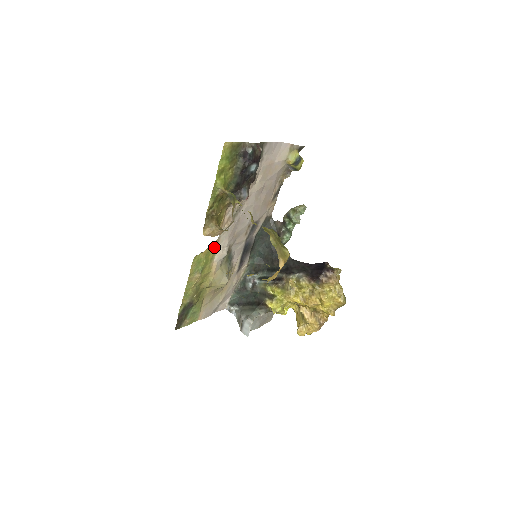
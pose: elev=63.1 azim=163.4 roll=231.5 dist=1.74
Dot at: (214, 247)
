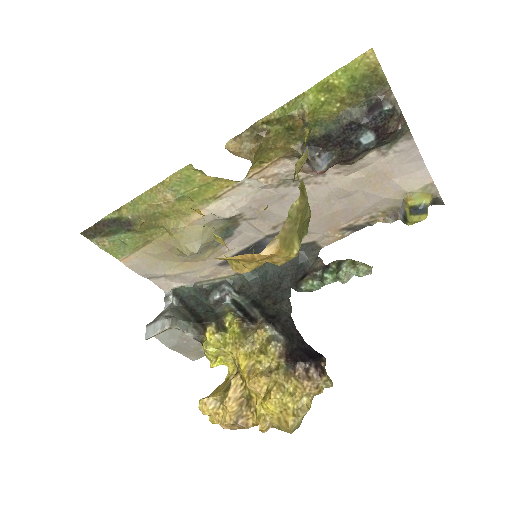
Dot at: (223, 189)
